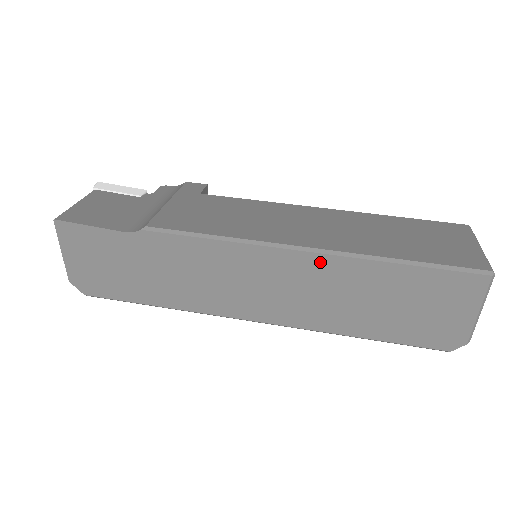
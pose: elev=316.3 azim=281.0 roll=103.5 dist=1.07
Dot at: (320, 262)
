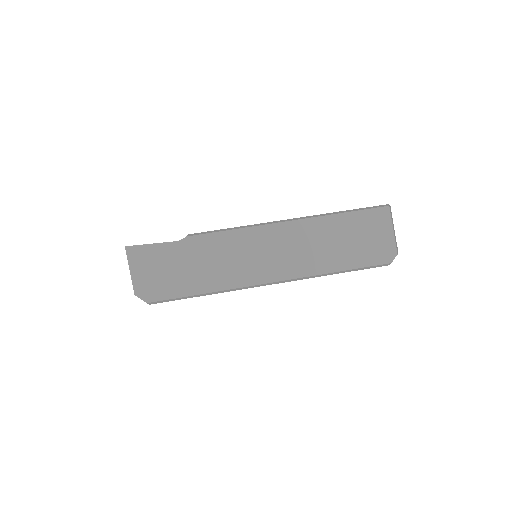
Dot at: (299, 225)
